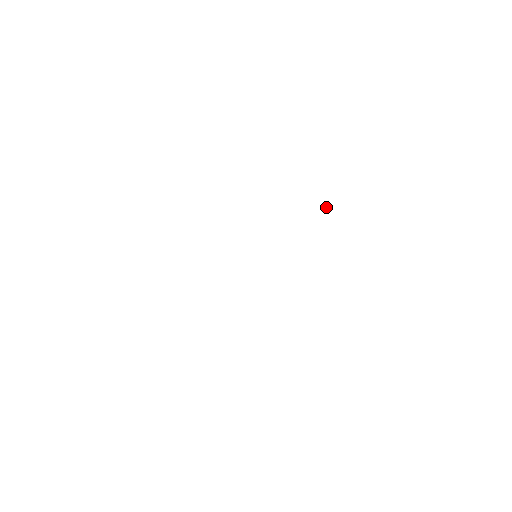
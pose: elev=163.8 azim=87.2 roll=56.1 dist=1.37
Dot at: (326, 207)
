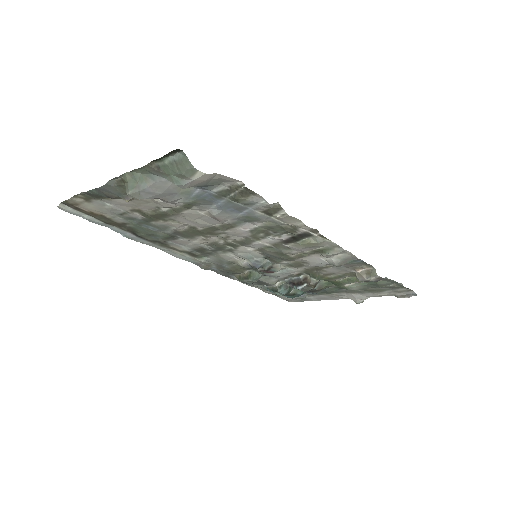
Dot at: (266, 285)
